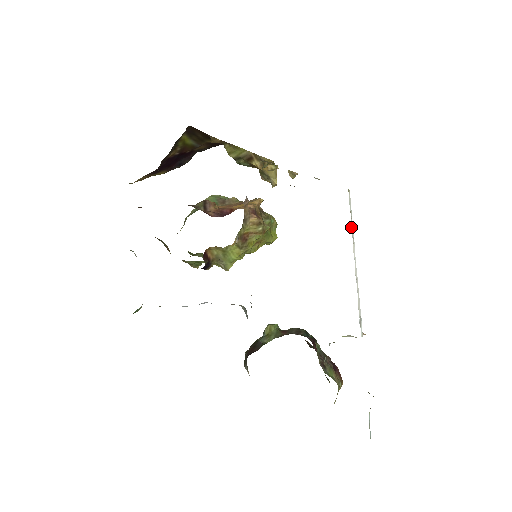
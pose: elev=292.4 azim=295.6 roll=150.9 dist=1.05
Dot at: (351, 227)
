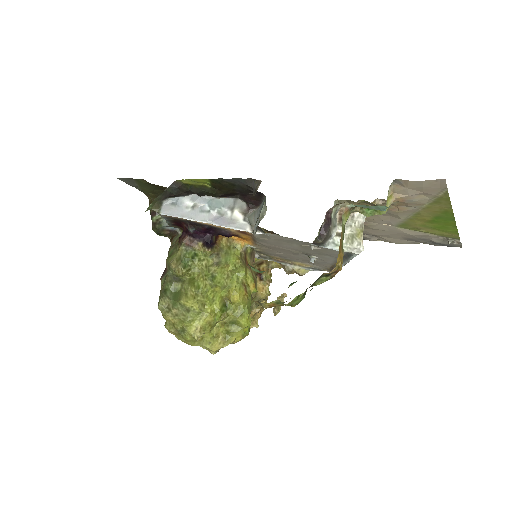
Dot at: occluded
